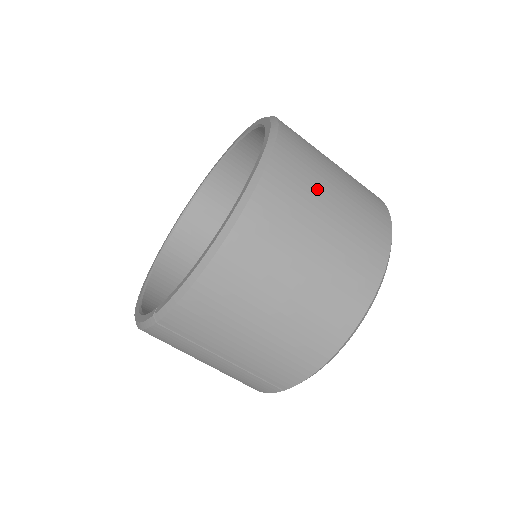
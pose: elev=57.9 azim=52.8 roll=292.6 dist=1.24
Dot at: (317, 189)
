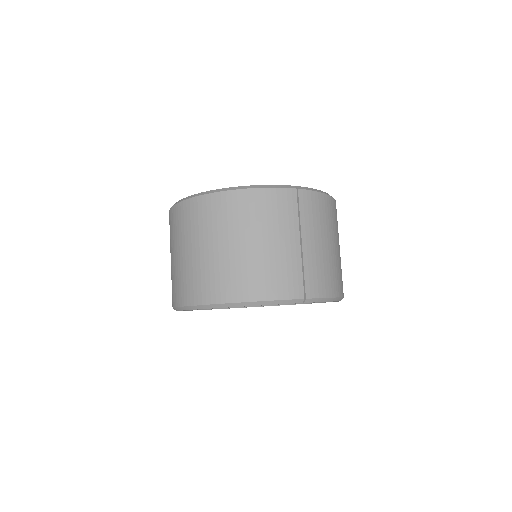
Dot at: occluded
